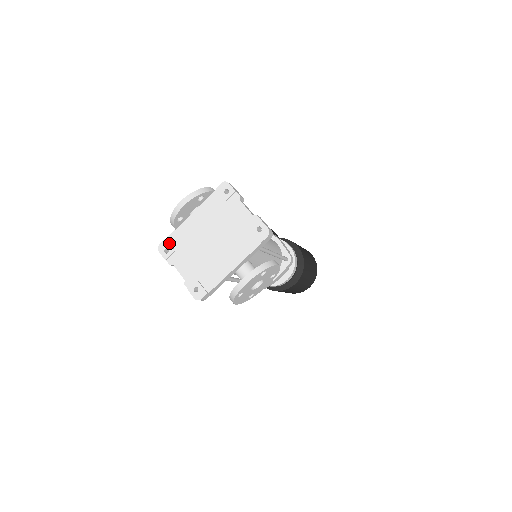
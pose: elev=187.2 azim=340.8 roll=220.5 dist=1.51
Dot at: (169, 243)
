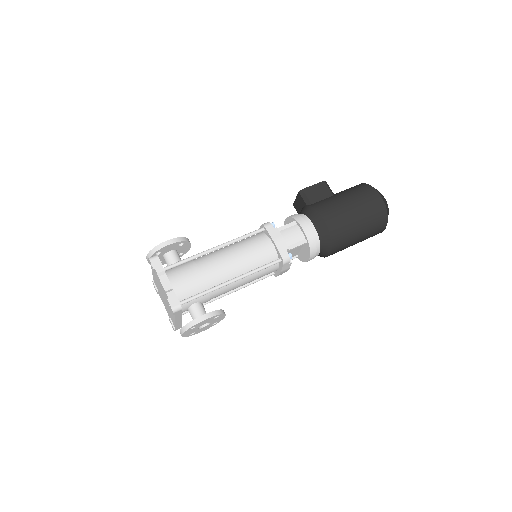
Dot at: (155, 285)
